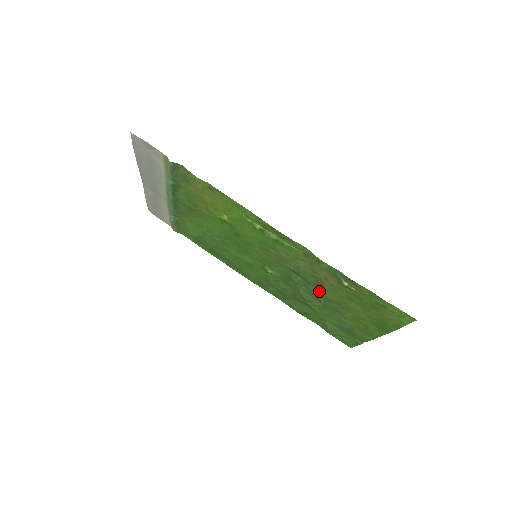
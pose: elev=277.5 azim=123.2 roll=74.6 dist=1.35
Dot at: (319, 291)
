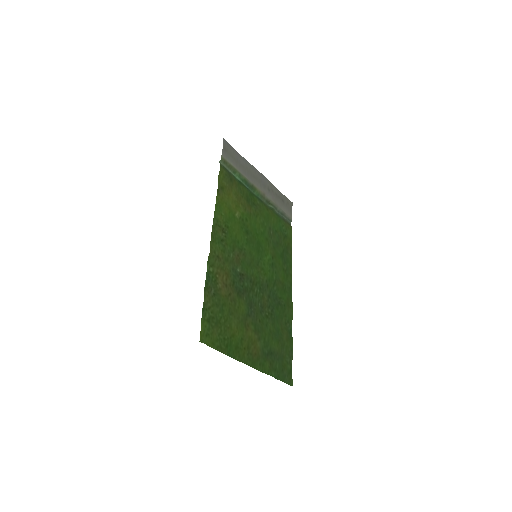
Dot at: (245, 300)
